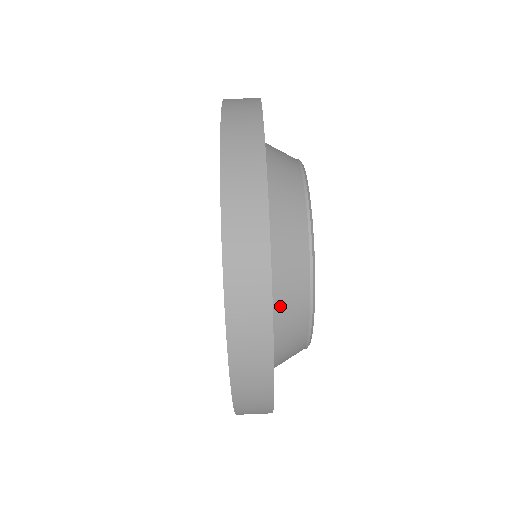
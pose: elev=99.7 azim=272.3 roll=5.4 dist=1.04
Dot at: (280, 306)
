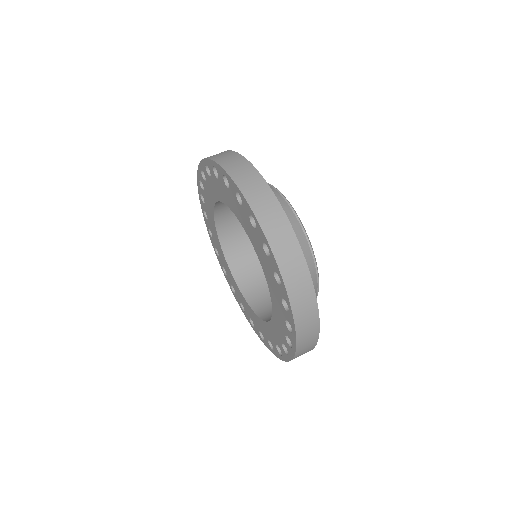
Dot at: occluded
